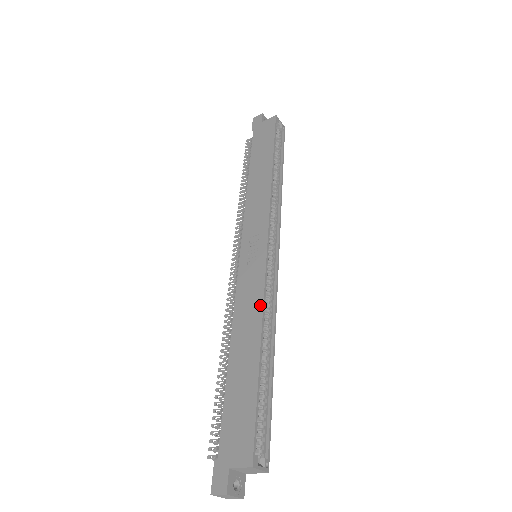
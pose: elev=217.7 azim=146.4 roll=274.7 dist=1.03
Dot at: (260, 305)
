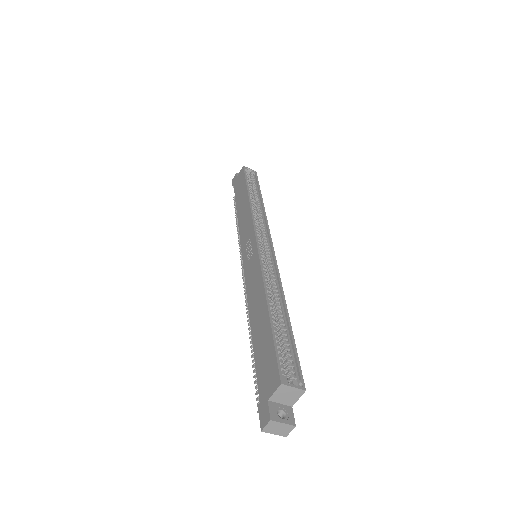
Dot at: (260, 277)
